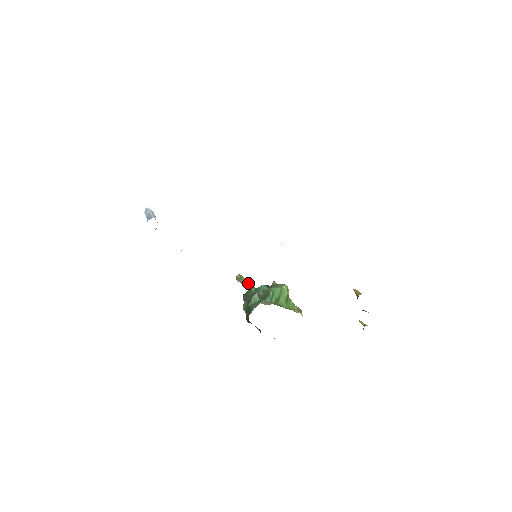
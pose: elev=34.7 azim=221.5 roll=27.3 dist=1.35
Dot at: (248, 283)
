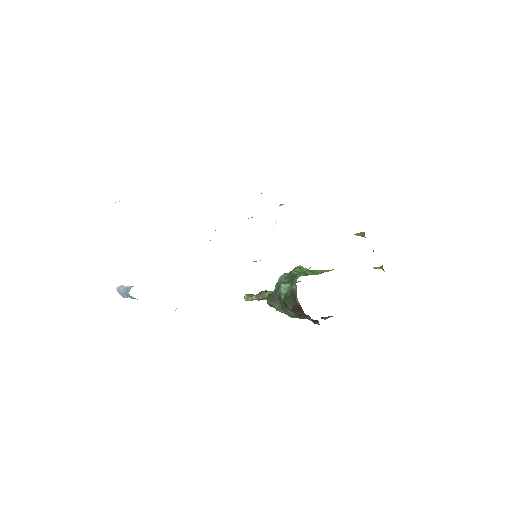
Dot at: (262, 292)
